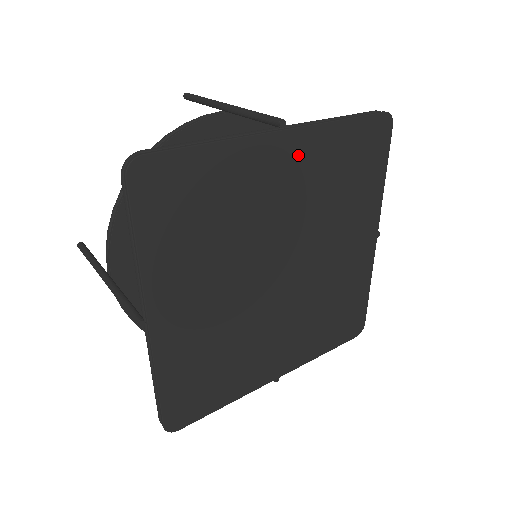
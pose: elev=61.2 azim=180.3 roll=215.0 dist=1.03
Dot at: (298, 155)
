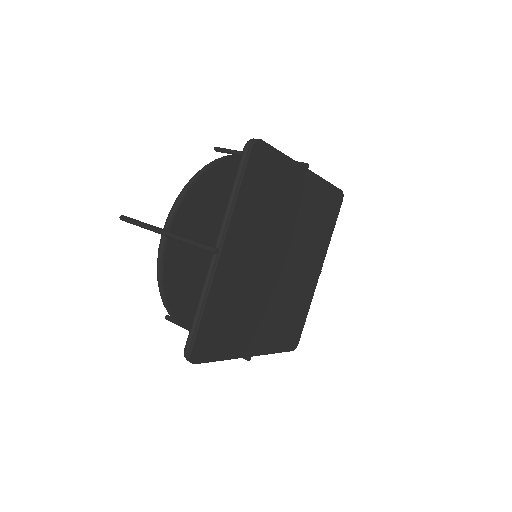
Dot at: (308, 189)
